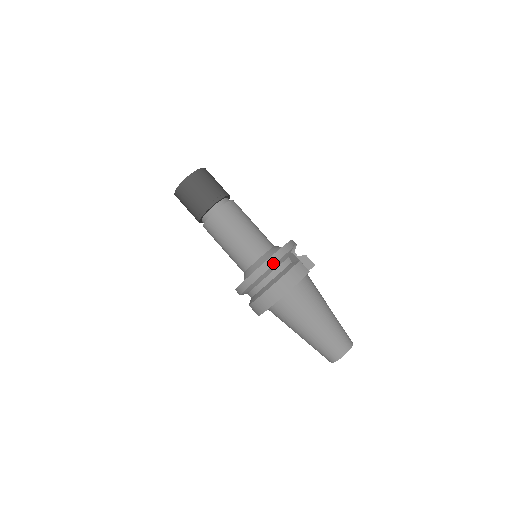
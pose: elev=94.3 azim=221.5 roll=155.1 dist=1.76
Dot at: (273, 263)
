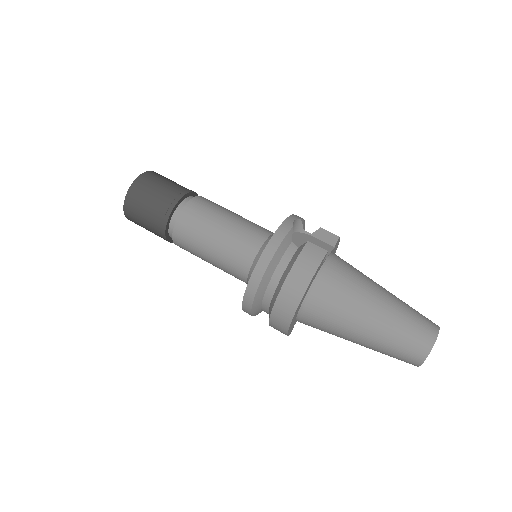
Dot at: (268, 261)
